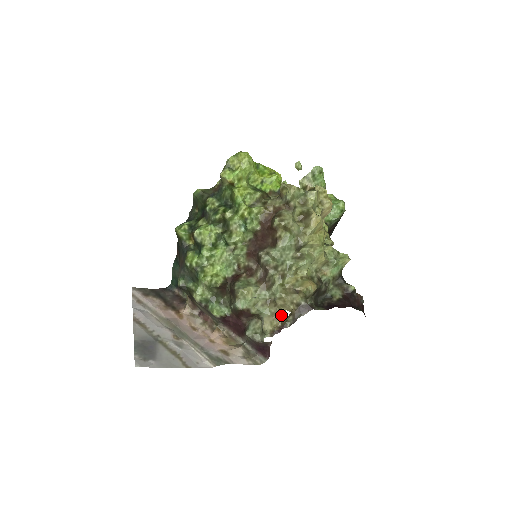
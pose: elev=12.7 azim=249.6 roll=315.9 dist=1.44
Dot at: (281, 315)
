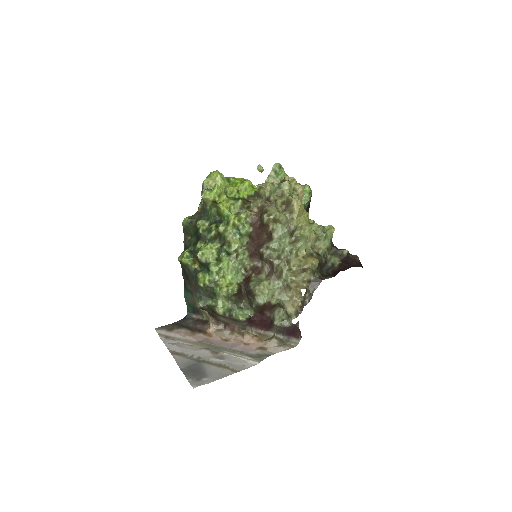
Dot at: (298, 295)
